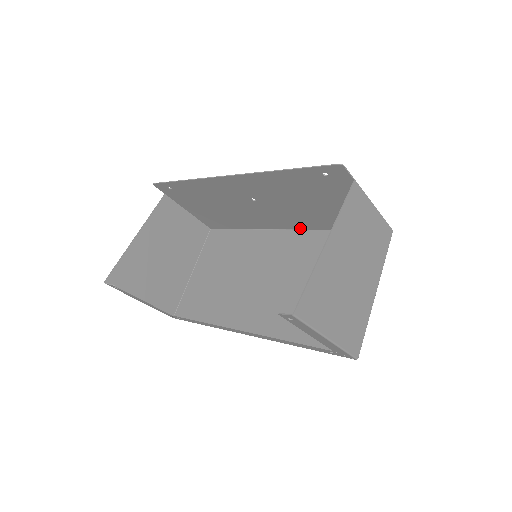
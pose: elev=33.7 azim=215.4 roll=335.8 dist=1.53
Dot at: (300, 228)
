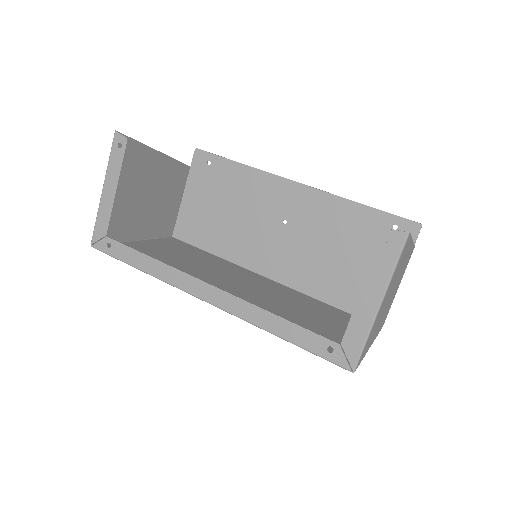
Dot at: (286, 283)
